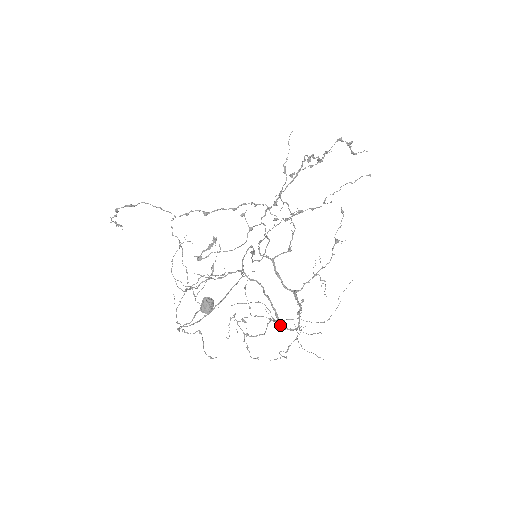
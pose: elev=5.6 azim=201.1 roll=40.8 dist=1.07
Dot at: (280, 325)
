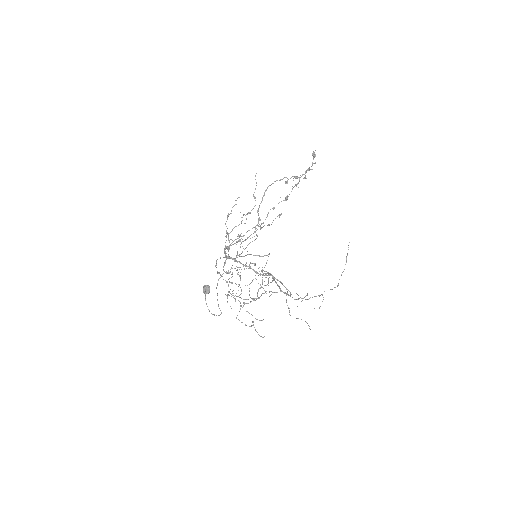
Dot at: (298, 298)
